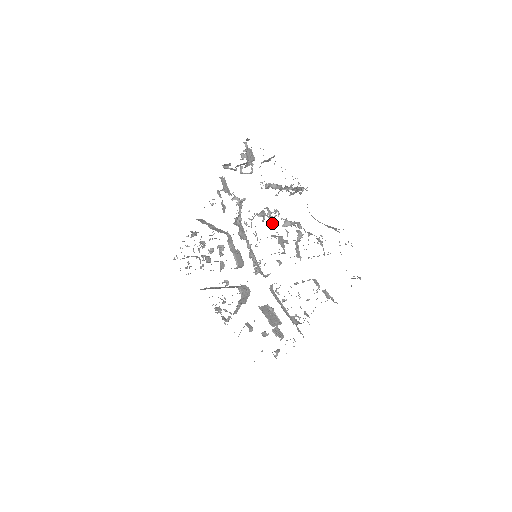
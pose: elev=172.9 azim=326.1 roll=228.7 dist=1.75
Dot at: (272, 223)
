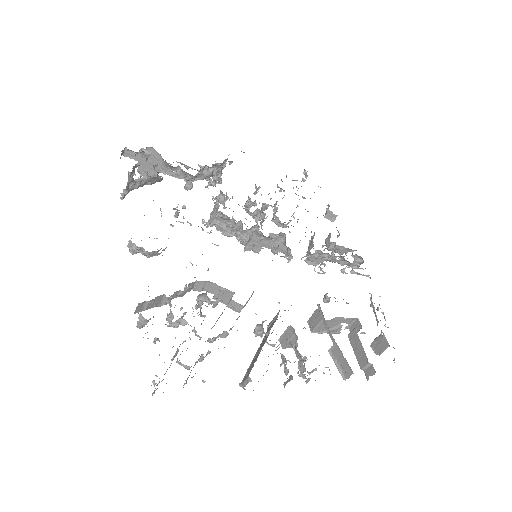
Dot at: occluded
